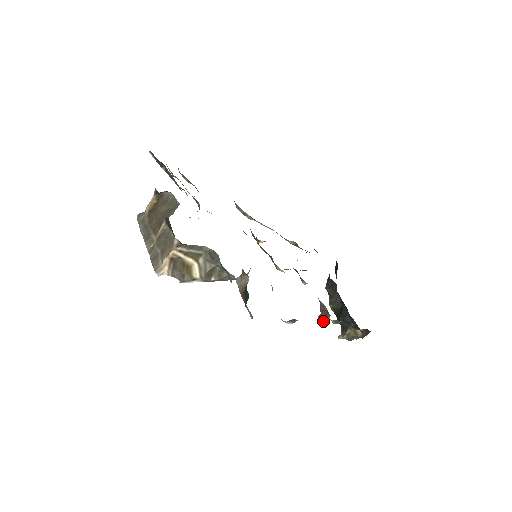
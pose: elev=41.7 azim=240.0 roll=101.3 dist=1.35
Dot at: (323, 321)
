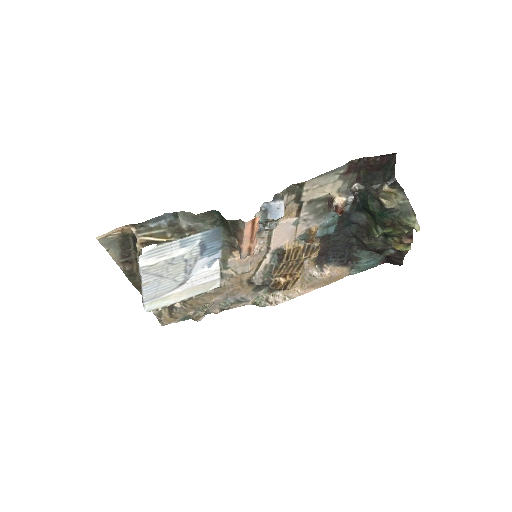
Dot at: (342, 209)
